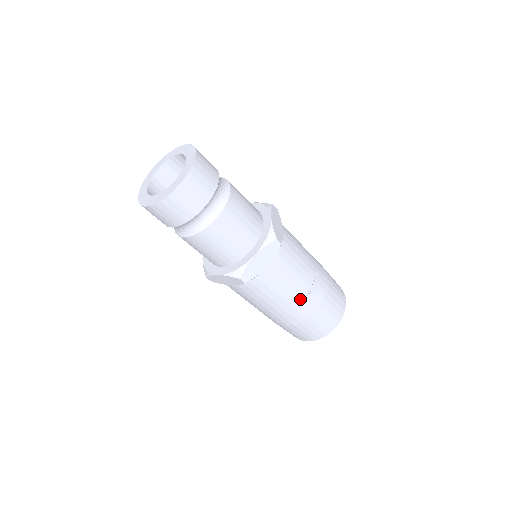
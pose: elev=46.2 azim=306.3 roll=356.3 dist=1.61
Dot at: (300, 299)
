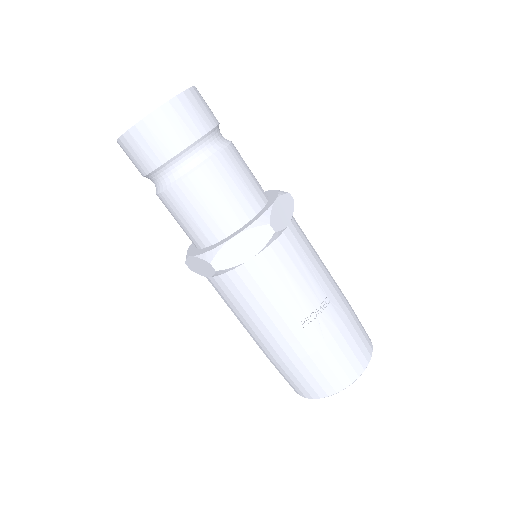
Dot at: (294, 324)
